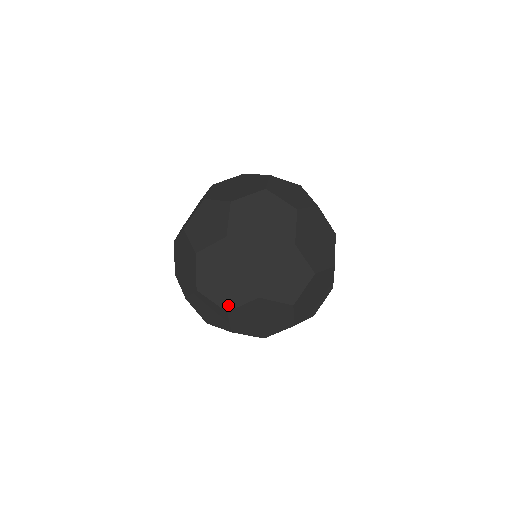
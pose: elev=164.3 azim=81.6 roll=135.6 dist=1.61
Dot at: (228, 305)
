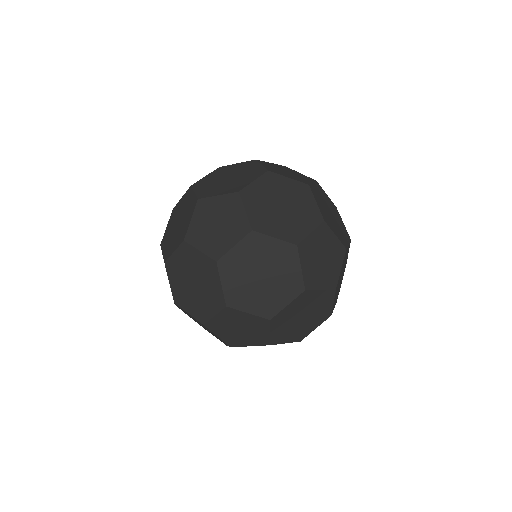
Dot at: occluded
